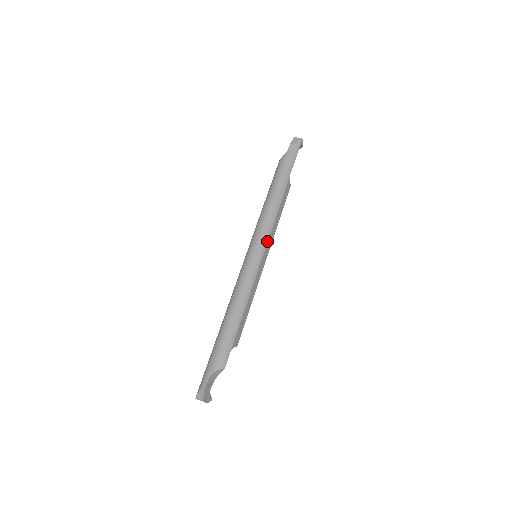
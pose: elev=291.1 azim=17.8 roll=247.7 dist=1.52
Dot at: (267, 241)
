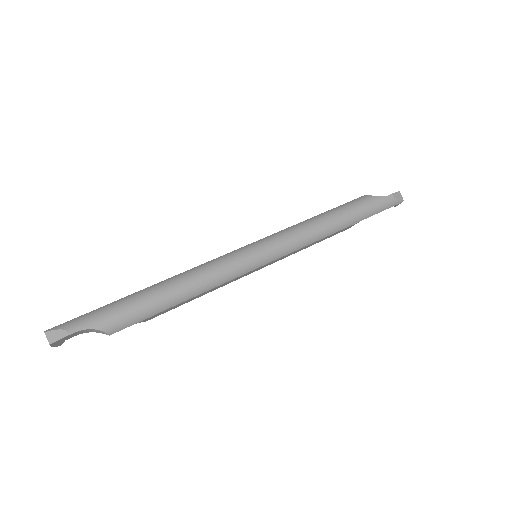
Dot at: (281, 256)
